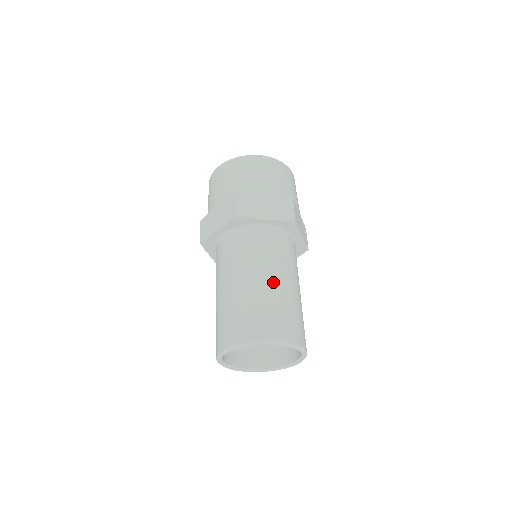
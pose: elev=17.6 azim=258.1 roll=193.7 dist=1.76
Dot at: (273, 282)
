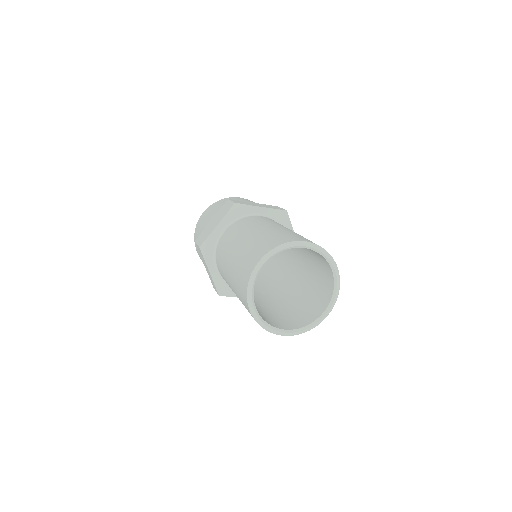
Dot at: (285, 228)
